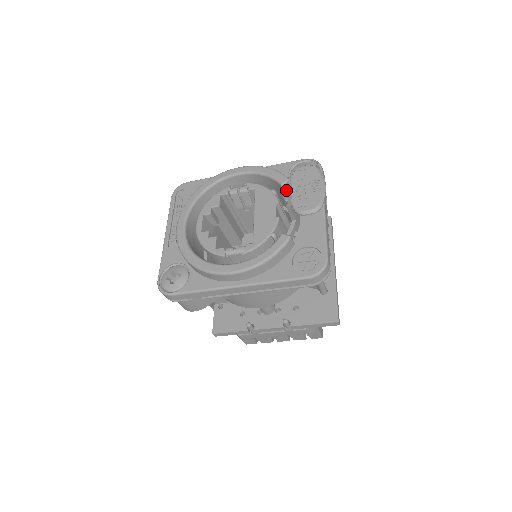
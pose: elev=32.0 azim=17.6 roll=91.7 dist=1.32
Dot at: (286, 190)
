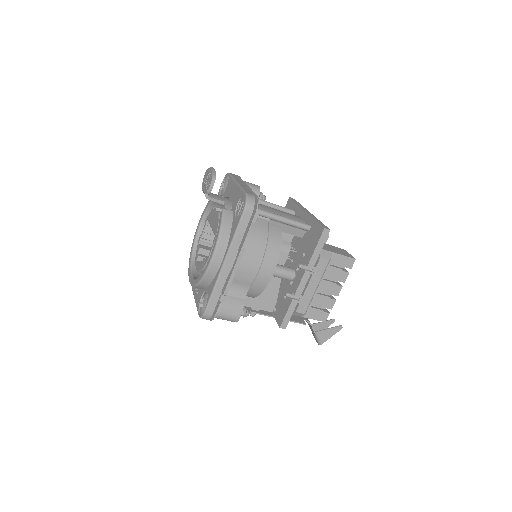
Dot at: occluded
